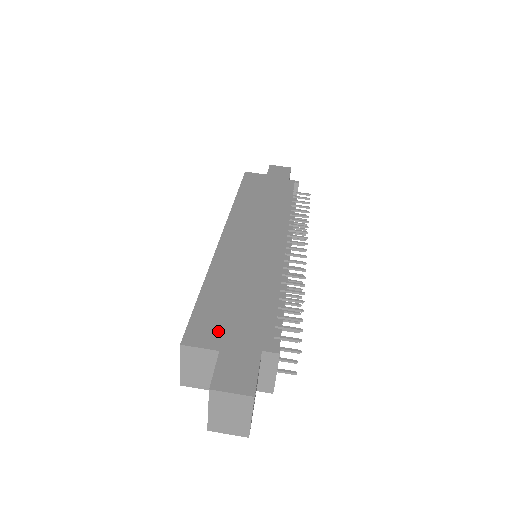
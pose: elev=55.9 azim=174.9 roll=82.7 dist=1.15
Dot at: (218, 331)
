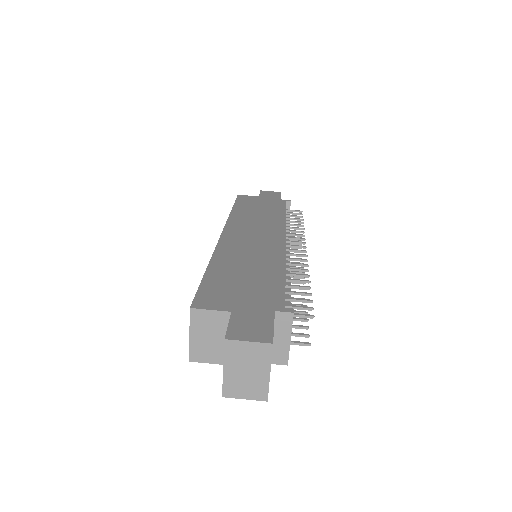
Dot at: (228, 298)
